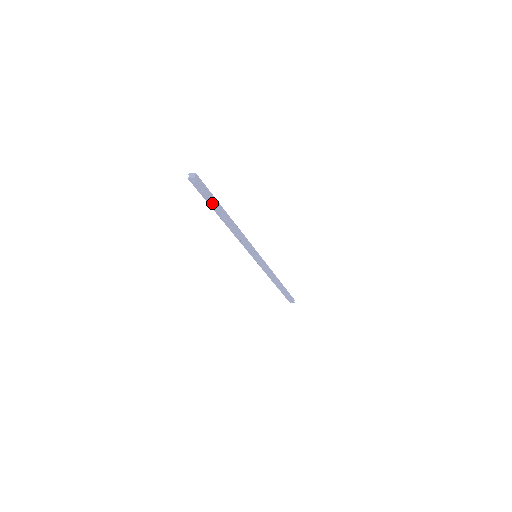
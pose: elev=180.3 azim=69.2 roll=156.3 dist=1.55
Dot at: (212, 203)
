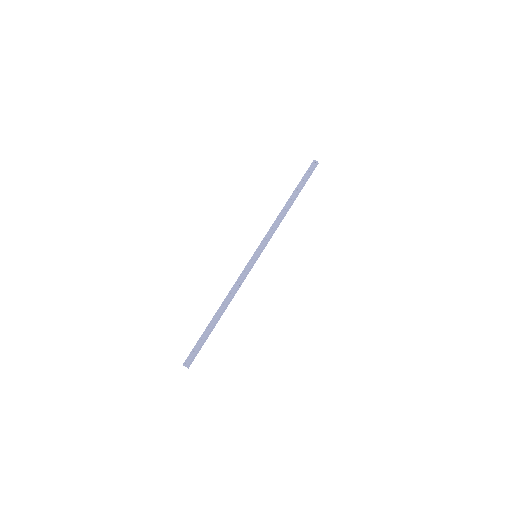
Dot at: (205, 338)
